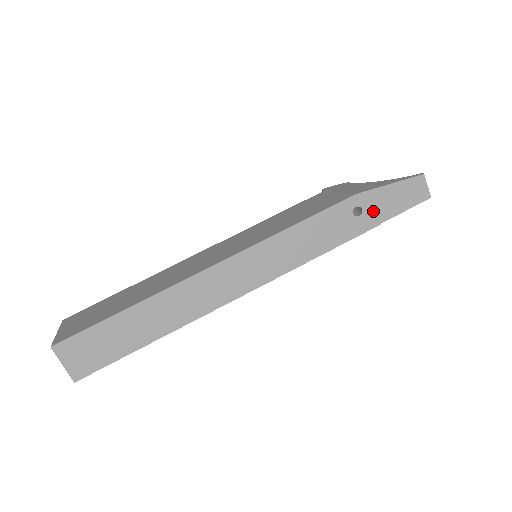
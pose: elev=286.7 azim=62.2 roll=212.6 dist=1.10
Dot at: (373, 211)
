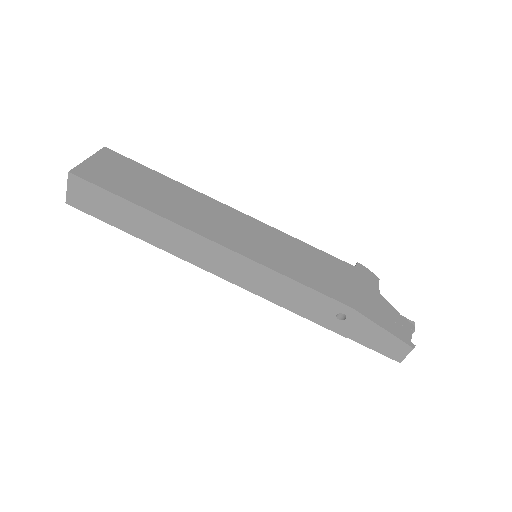
Dot at: (352, 327)
